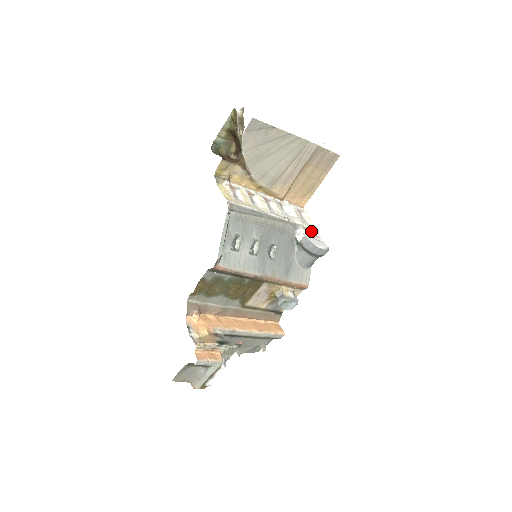
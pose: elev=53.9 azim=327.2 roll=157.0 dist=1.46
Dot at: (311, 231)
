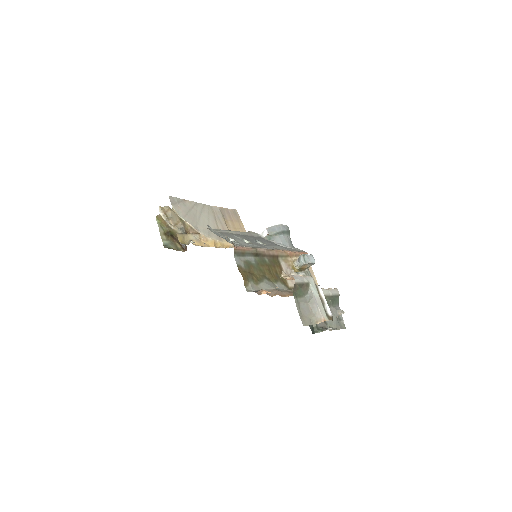
Dot at: occluded
